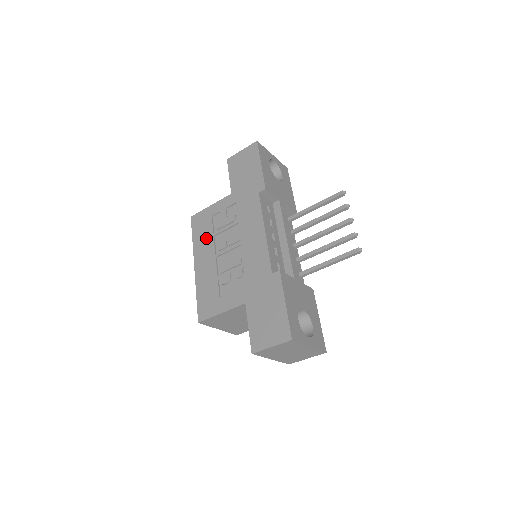
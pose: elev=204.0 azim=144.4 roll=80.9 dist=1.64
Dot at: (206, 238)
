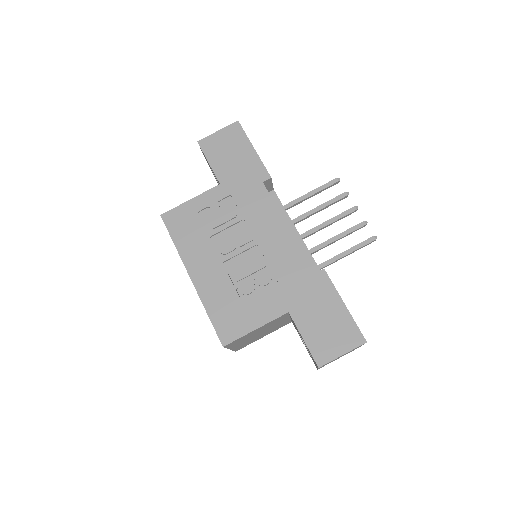
Dot at: (198, 241)
